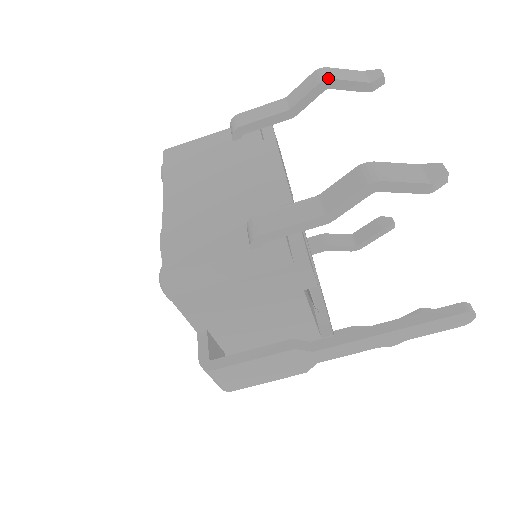
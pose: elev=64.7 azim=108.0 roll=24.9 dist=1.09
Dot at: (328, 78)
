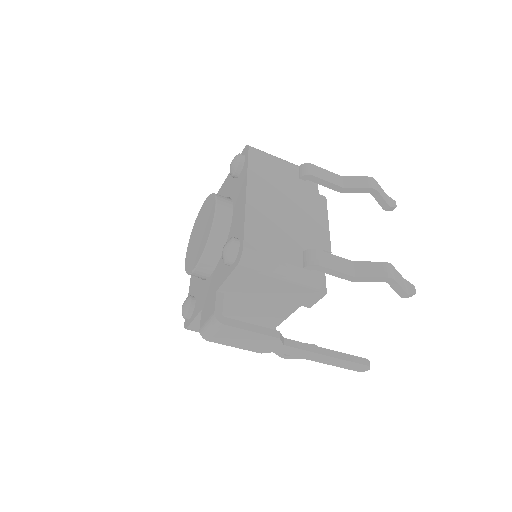
Dot at: (376, 189)
